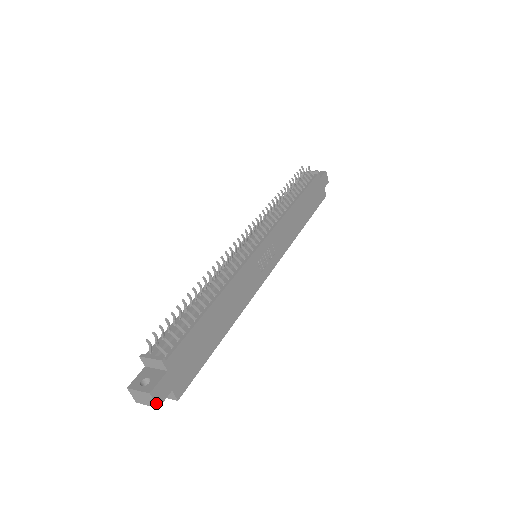
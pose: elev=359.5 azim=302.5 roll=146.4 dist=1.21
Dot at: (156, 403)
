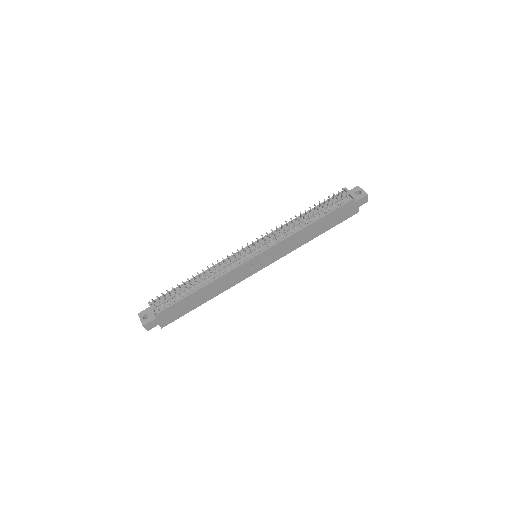
Dot at: (146, 329)
